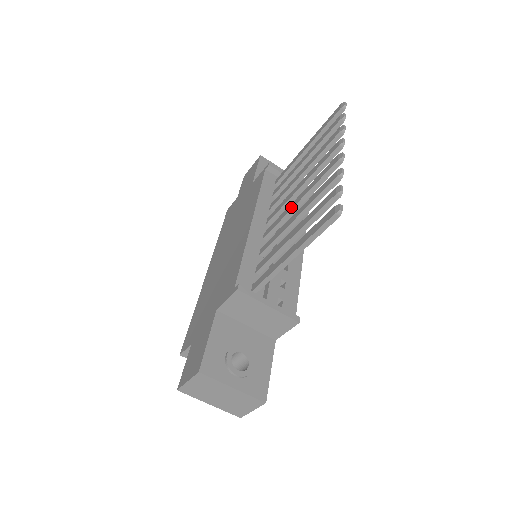
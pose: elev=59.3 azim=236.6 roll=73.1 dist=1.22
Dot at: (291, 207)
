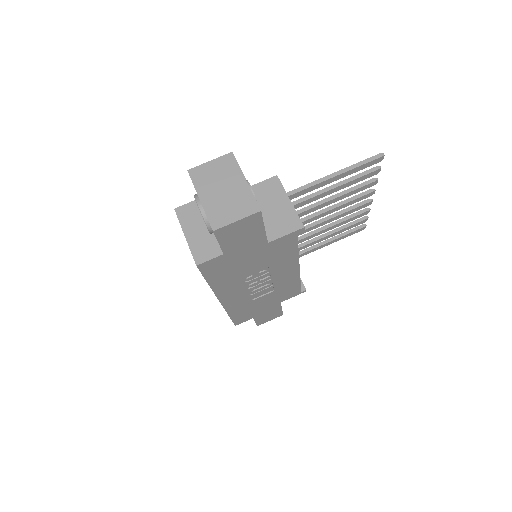
Dot at: (319, 211)
